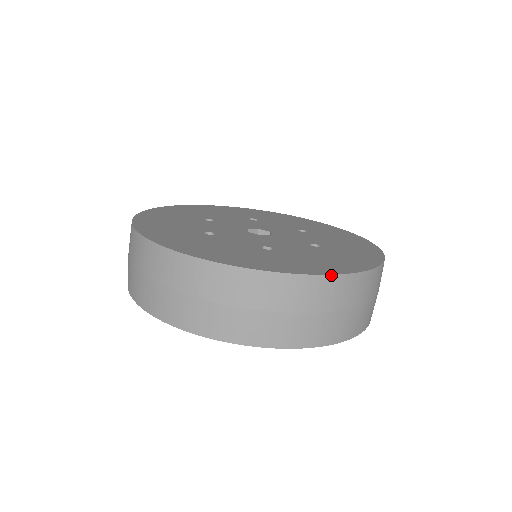
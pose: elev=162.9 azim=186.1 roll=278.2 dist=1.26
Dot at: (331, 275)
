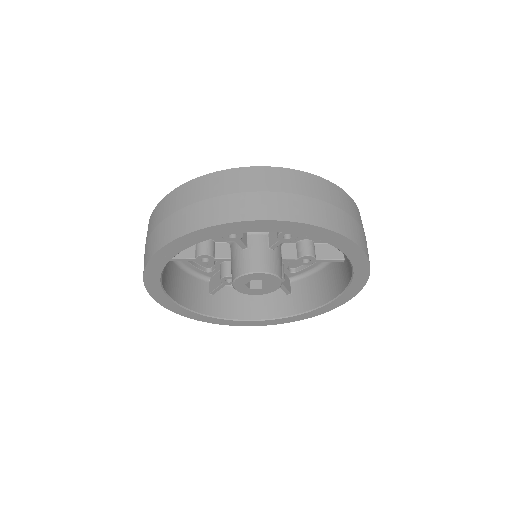
Dot at: (243, 167)
